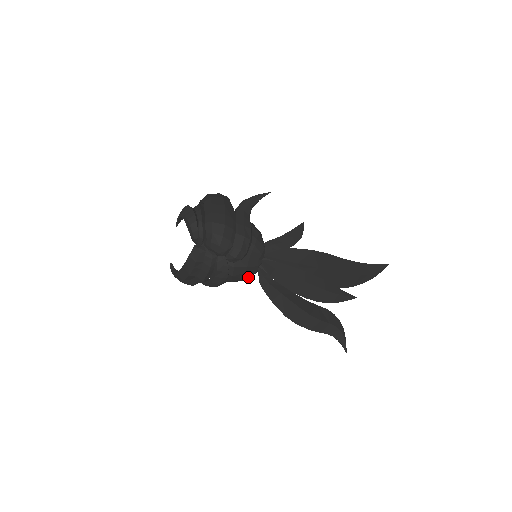
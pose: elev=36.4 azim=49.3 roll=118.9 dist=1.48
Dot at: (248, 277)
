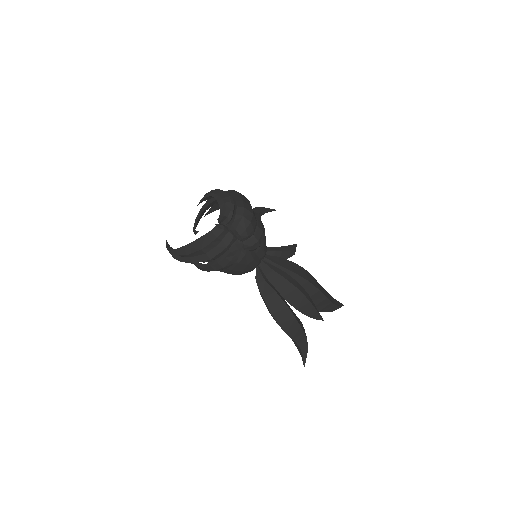
Dot at: (244, 272)
